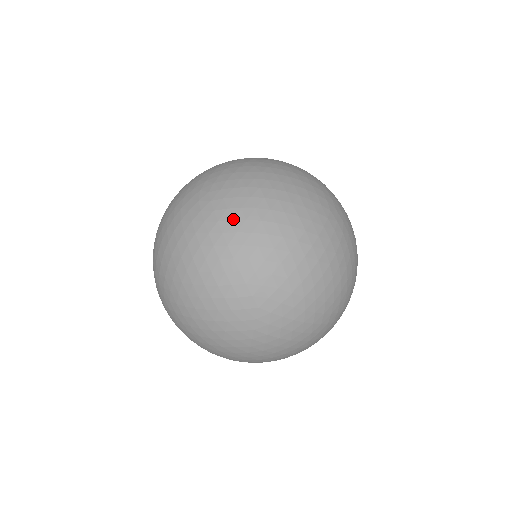
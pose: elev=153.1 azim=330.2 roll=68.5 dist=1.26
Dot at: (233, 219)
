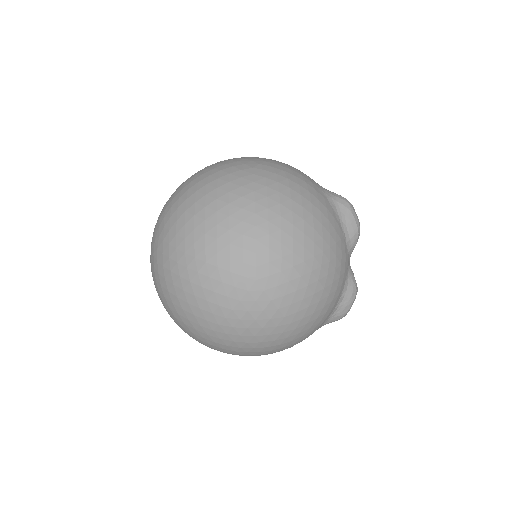
Dot at: occluded
